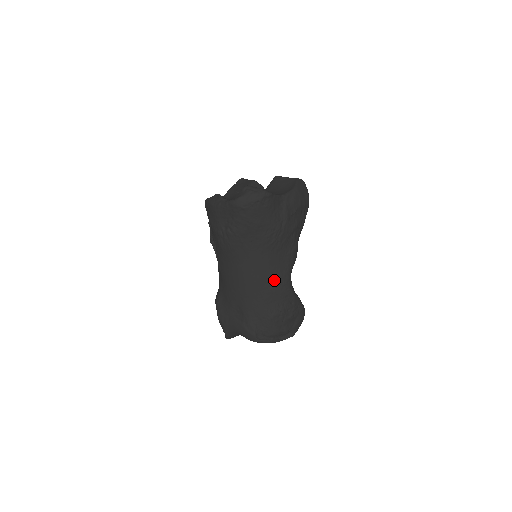
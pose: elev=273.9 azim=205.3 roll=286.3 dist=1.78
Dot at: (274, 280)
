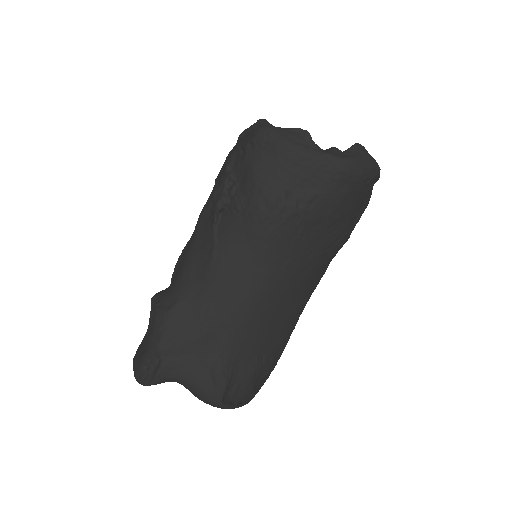
Dot at: (292, 309)
